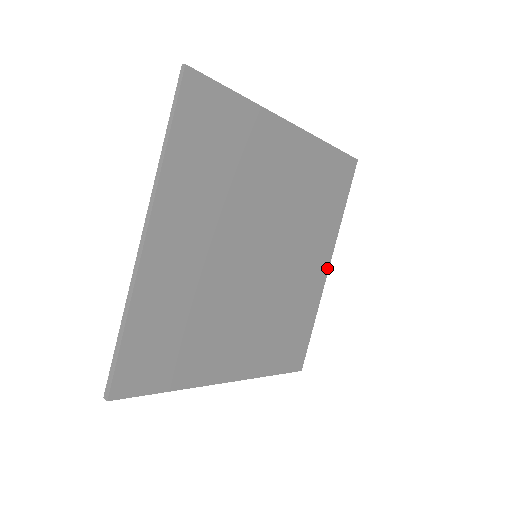
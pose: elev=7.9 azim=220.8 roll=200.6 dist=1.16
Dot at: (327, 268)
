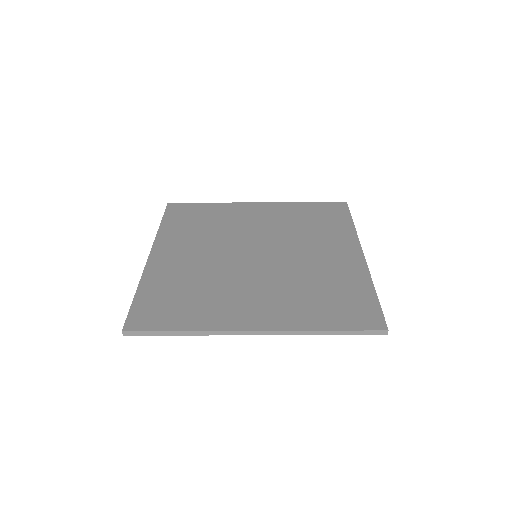
Dot at: (361, 254)
